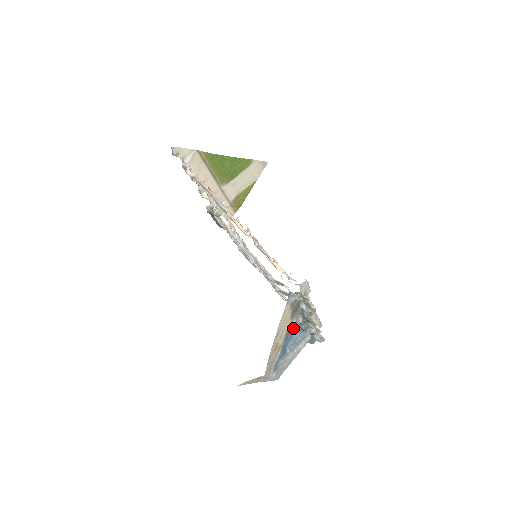
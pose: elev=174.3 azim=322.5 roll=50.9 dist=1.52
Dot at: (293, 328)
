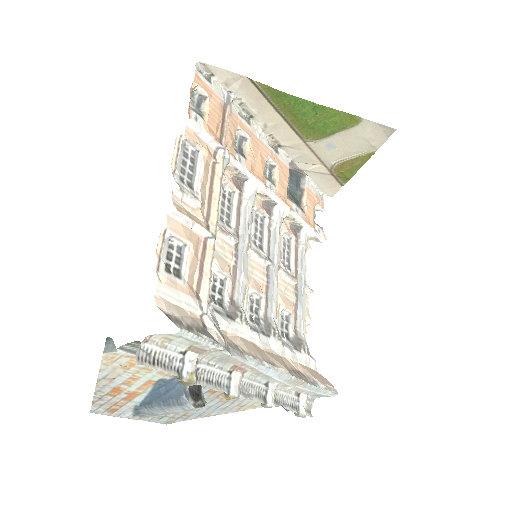
Dot at: (177, 381)
